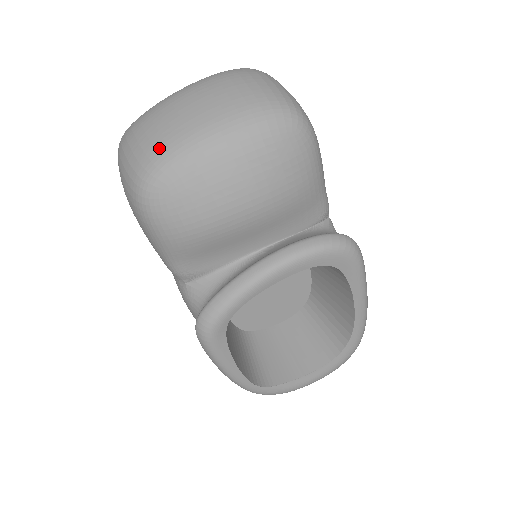
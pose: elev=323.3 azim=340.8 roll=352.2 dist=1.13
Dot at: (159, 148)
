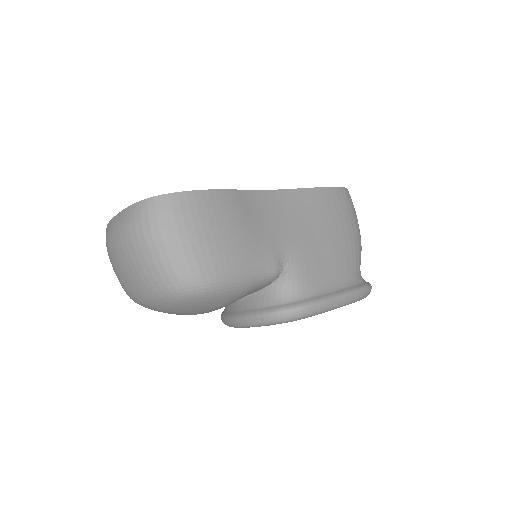
Dot at: (124, 290)
